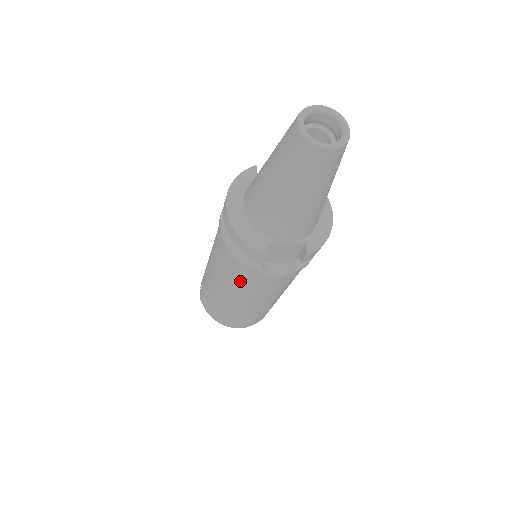
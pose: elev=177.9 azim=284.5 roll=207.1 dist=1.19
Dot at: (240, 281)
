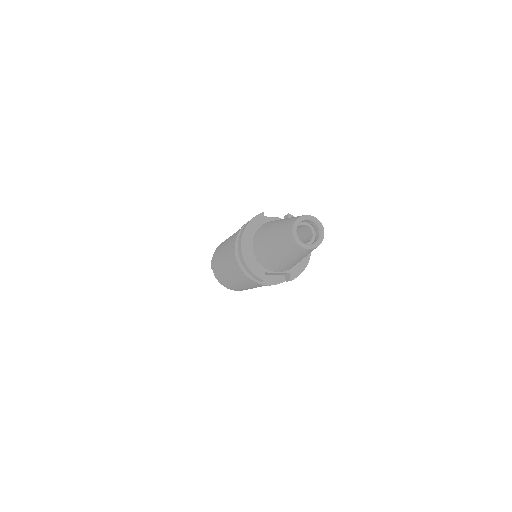
Dot at: (244, 280)
